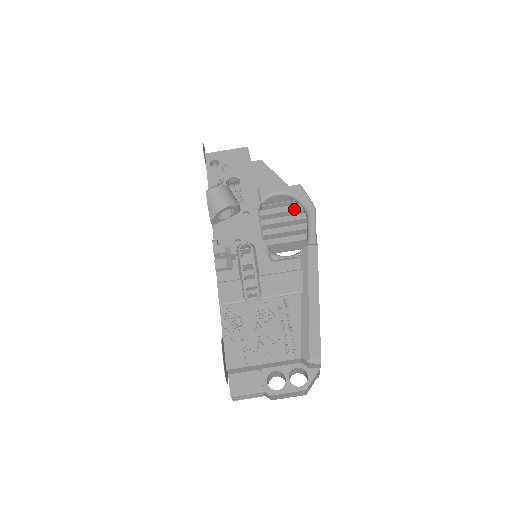
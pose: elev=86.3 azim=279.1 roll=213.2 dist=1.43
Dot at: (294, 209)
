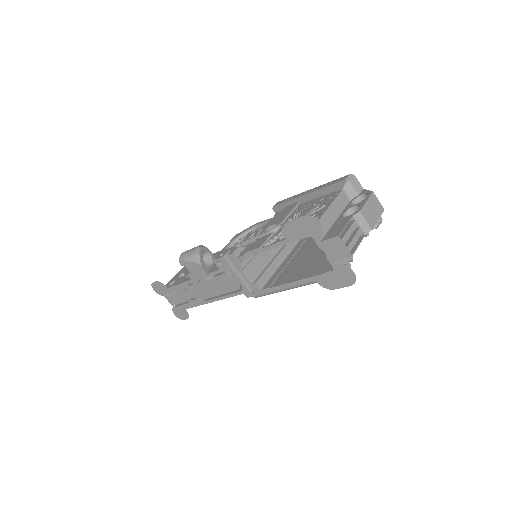
Dot at: occluded
